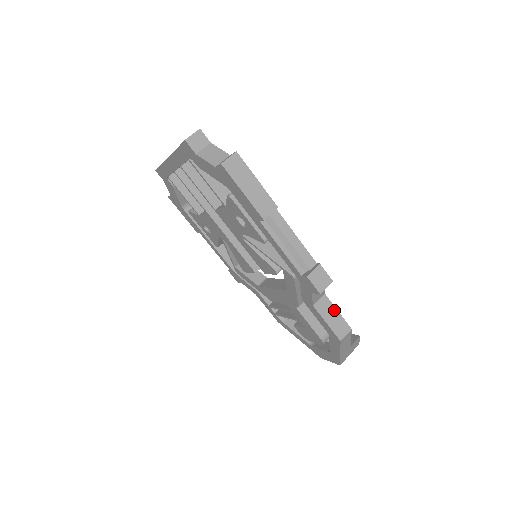
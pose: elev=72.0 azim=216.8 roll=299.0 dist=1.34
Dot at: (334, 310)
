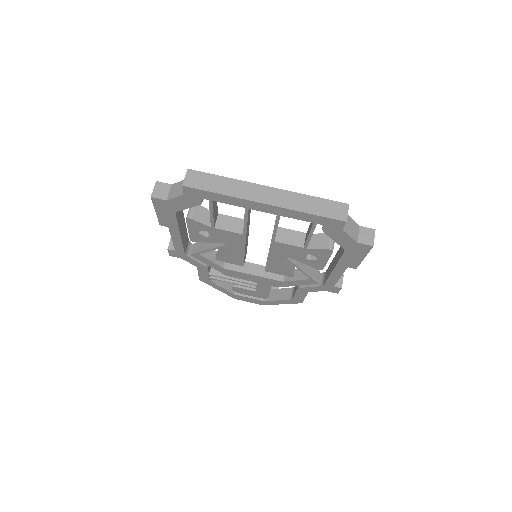
Dot at: occluded
